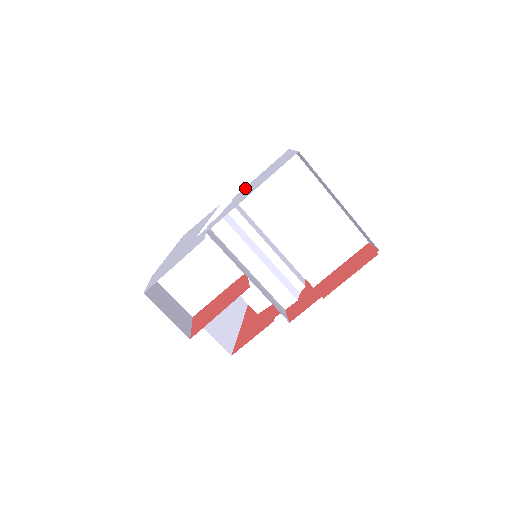
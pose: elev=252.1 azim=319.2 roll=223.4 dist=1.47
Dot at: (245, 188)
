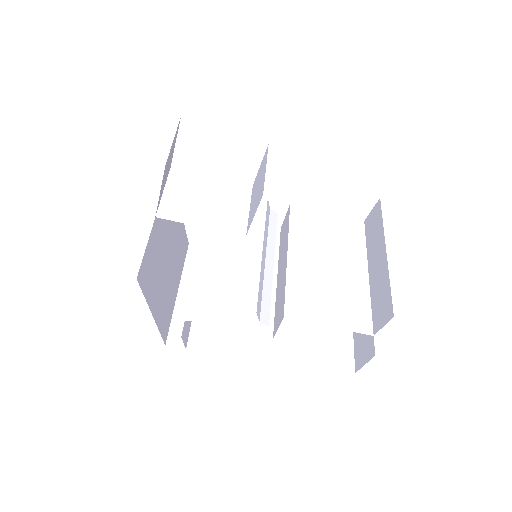
Dot at: occluded
